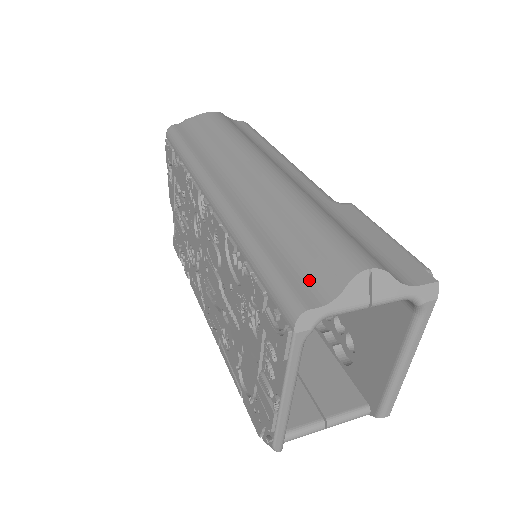
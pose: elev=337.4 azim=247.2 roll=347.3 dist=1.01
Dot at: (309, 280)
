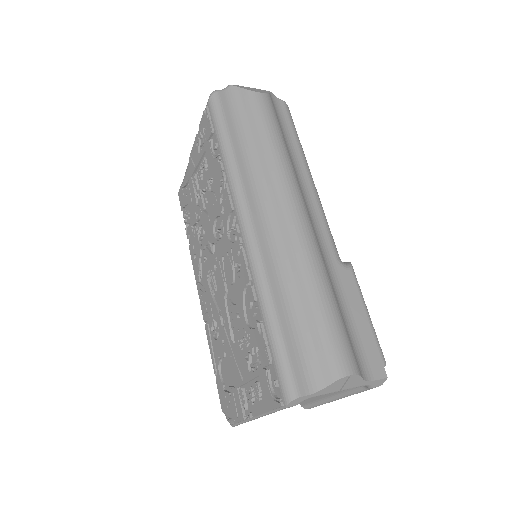
Dot at: (306, 365)
